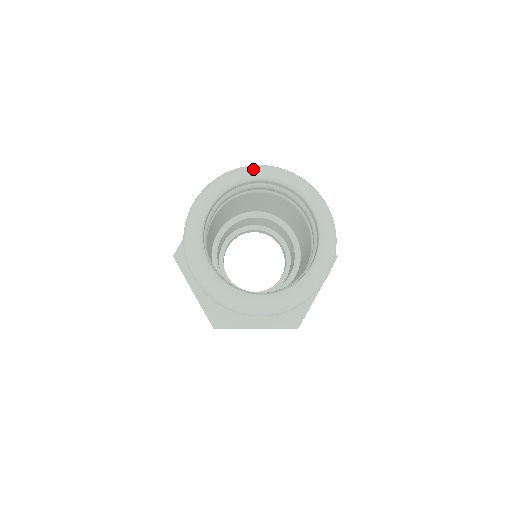
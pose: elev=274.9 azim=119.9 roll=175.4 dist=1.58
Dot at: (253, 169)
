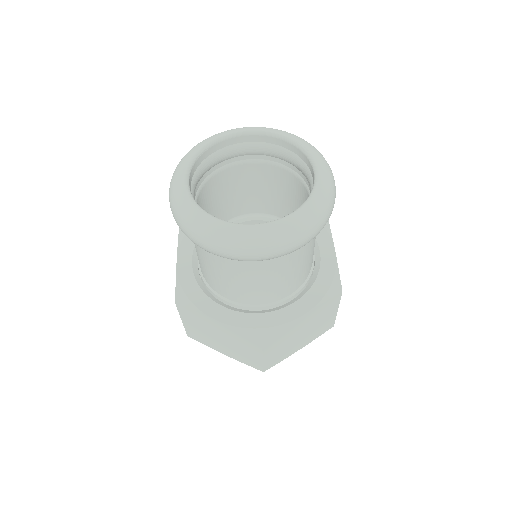
Dot at: (207, 138)
